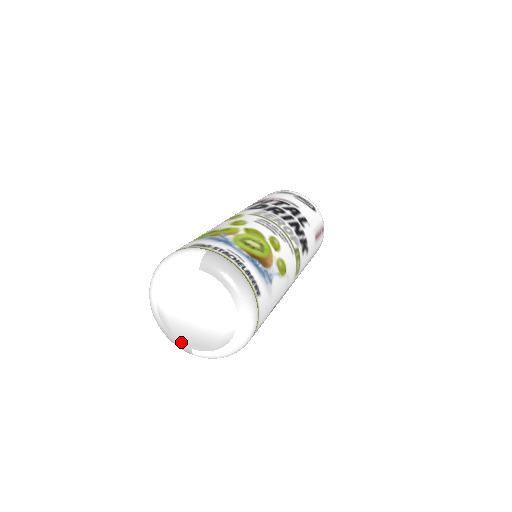
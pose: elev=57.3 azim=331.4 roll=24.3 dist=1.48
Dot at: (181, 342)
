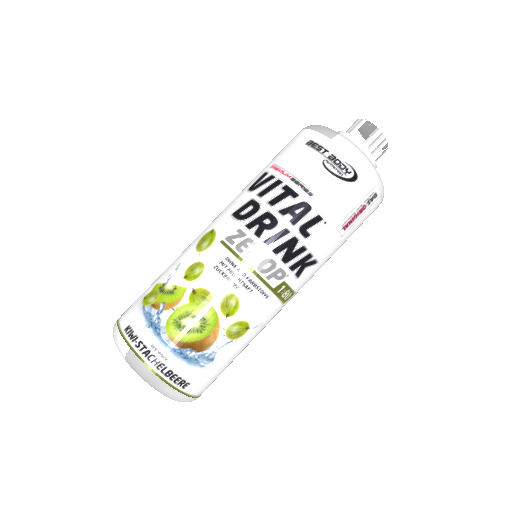
Dot at: occluded
